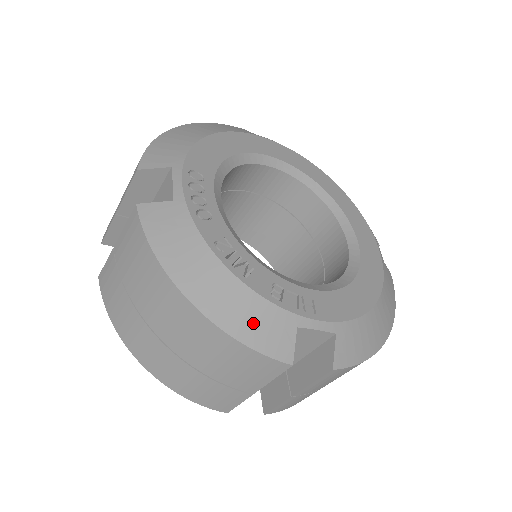
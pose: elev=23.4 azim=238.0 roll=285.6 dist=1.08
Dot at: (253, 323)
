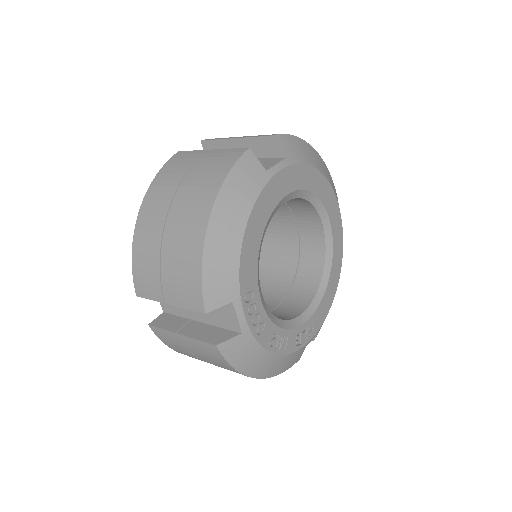
Dot at: (287, 364)
